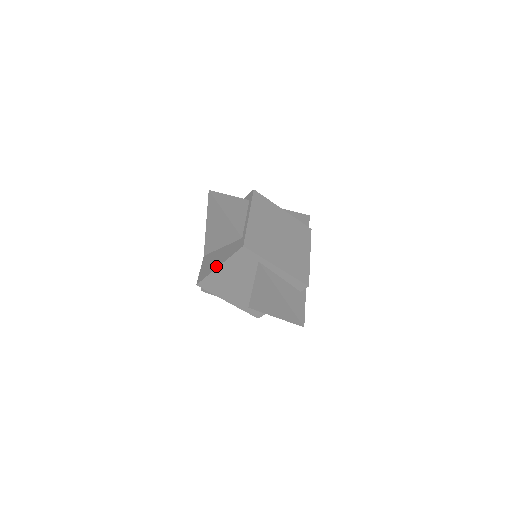
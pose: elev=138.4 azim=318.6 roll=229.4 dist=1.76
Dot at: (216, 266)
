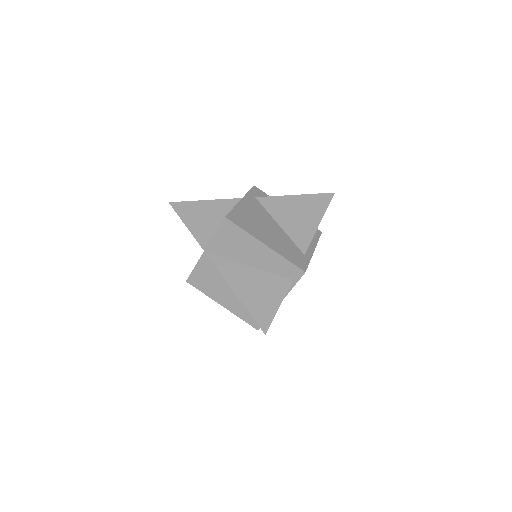
Dot at: (220, 302)
